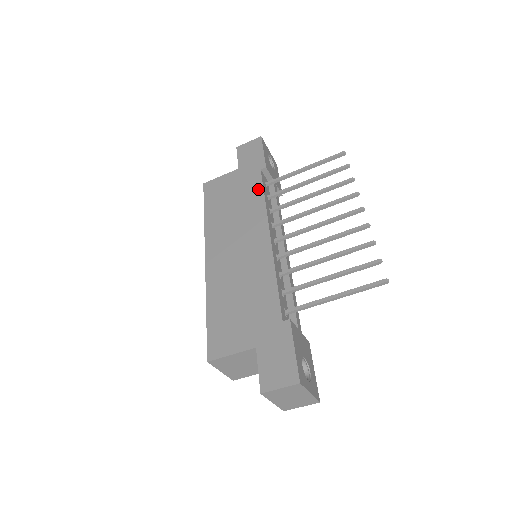
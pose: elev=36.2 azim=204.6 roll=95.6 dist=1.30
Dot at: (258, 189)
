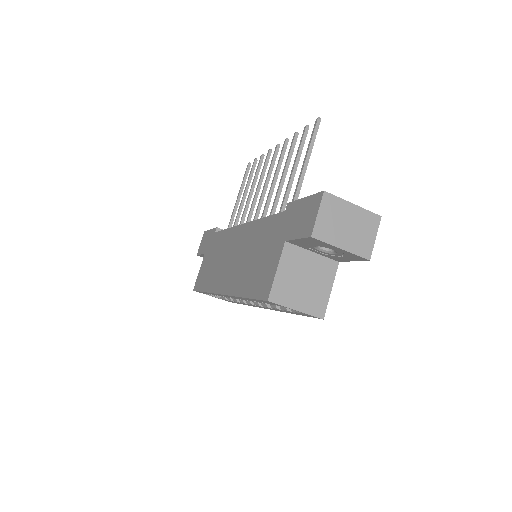
Dot at: (220, 235)
